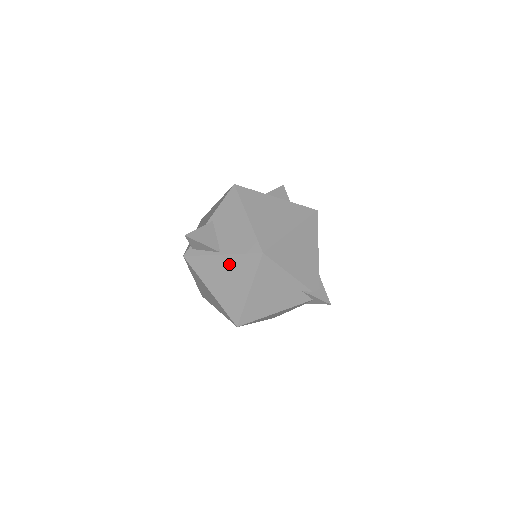
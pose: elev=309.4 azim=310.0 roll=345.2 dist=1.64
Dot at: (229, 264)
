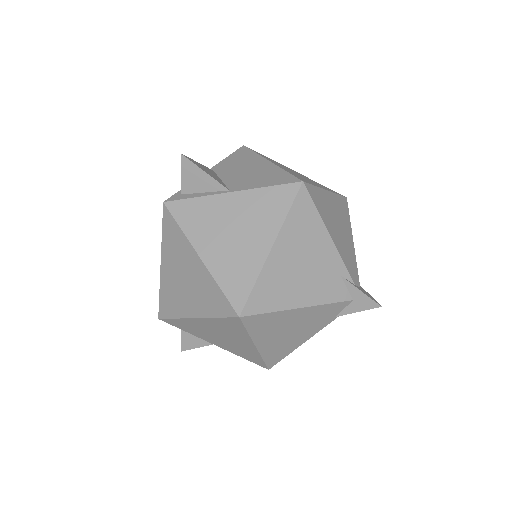
Dot at: (242, 205)
